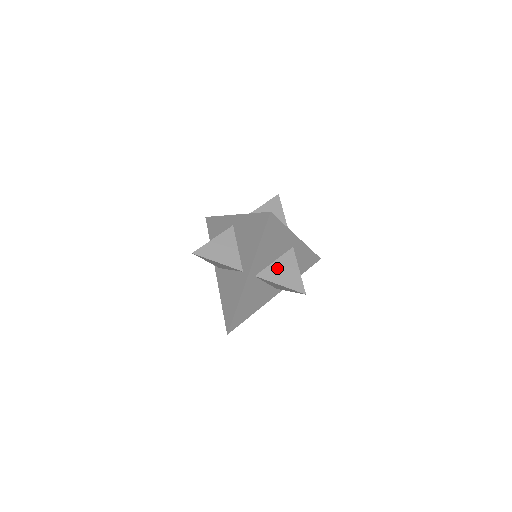
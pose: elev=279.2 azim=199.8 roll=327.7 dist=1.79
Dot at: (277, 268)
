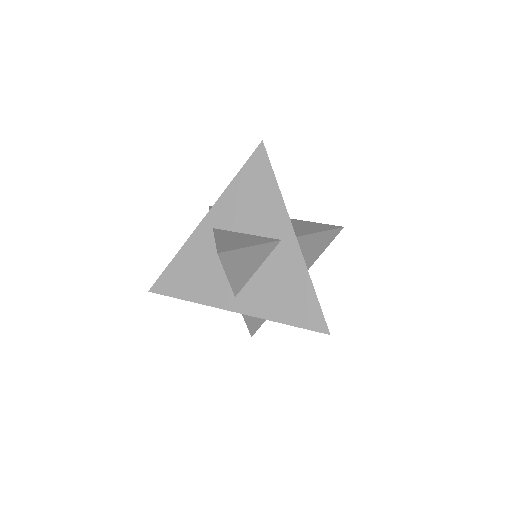
Dot at: occluded
